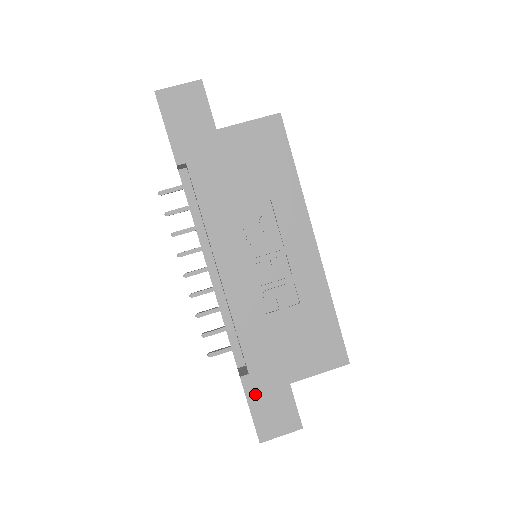
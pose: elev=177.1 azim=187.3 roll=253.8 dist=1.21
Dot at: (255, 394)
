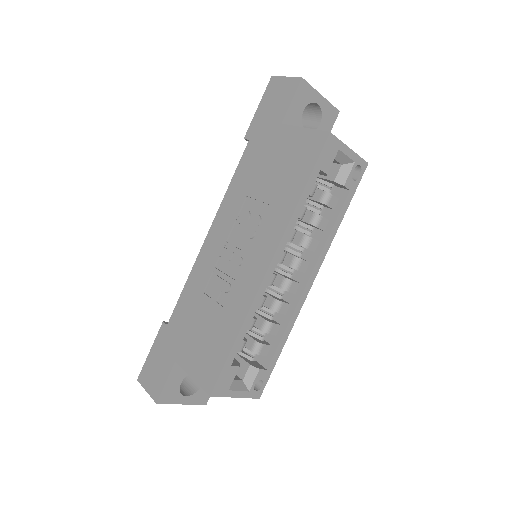
Dot at: (159, 343)
